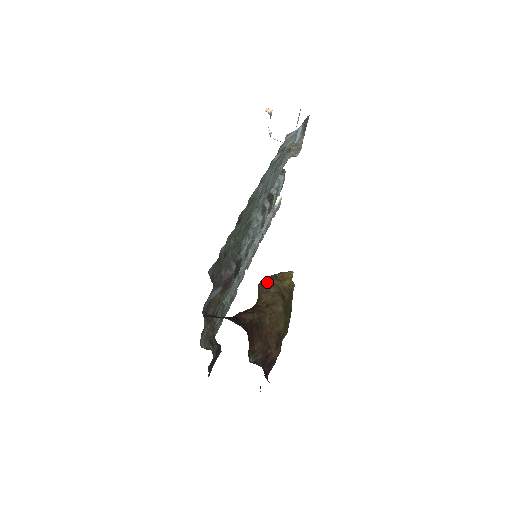
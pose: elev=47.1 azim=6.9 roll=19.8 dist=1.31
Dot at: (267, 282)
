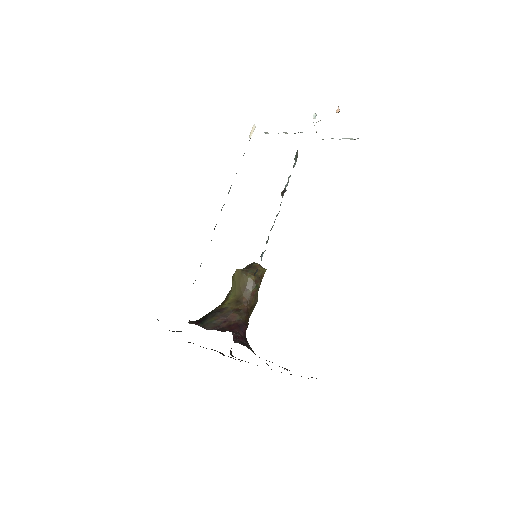
Dot at: (256, 285)
